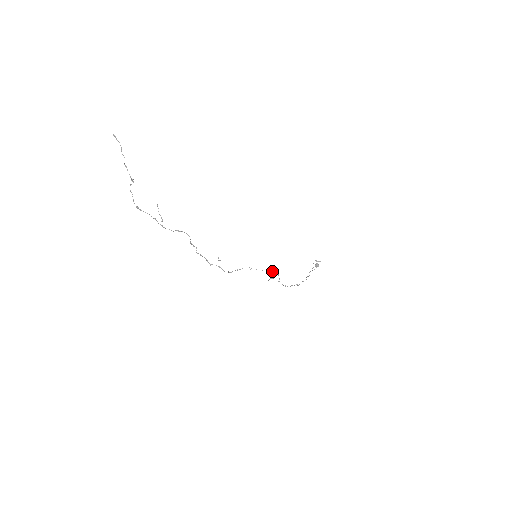
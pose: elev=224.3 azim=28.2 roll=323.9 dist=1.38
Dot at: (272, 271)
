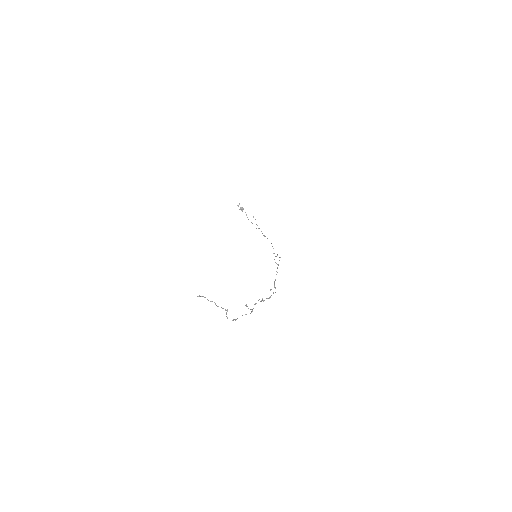
Dot at: occluded
